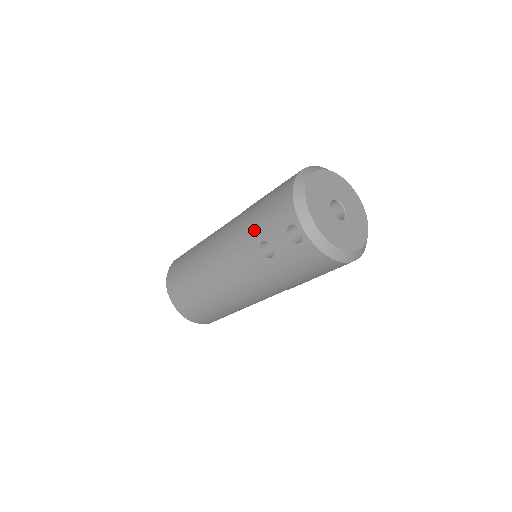
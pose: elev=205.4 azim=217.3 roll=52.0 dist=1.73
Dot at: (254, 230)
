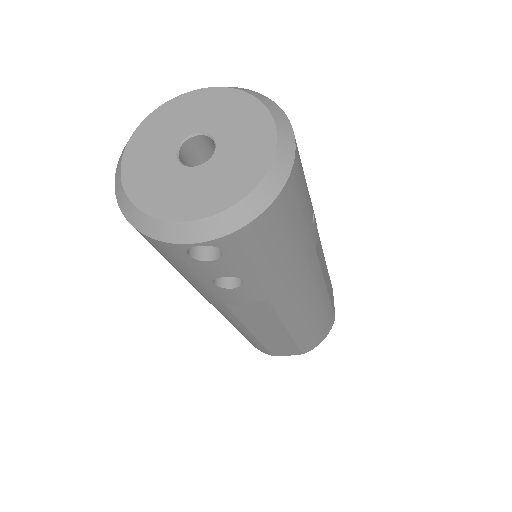
Dot at: (195, 283)
